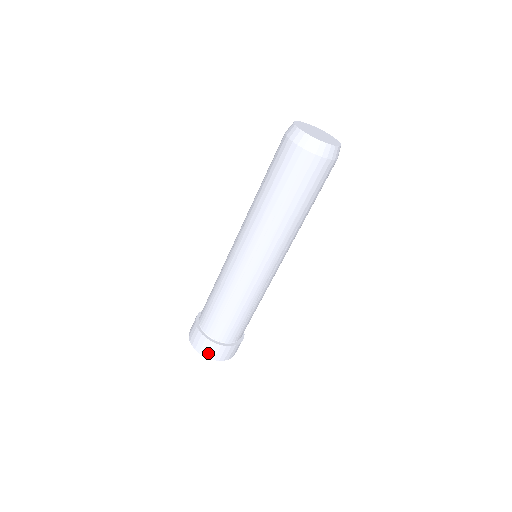
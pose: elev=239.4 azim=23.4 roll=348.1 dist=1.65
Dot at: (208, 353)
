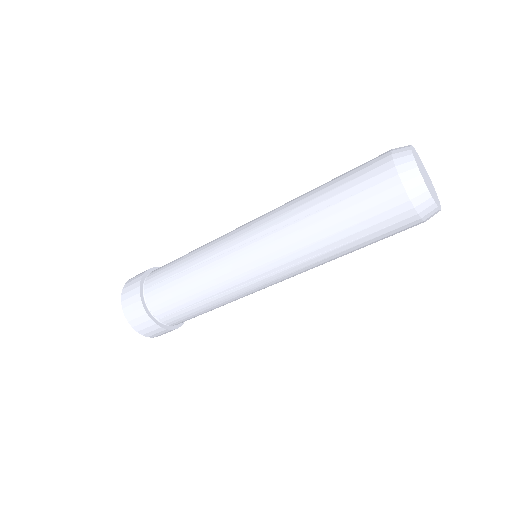
Dot at: (127, 303)
